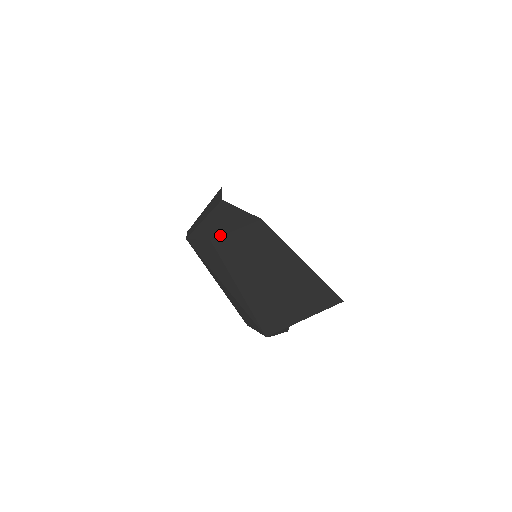
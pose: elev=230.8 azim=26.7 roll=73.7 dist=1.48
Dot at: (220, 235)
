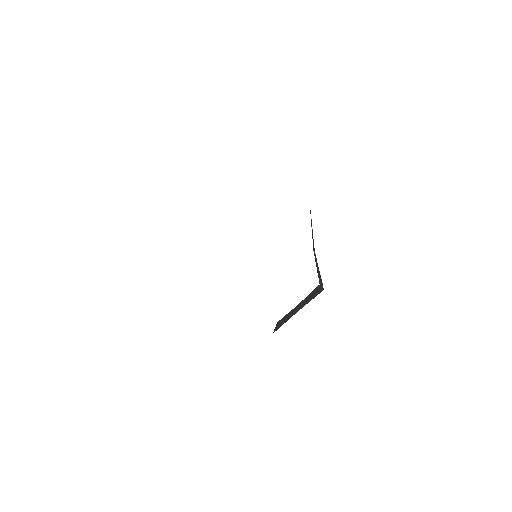
Dot at: occluded
